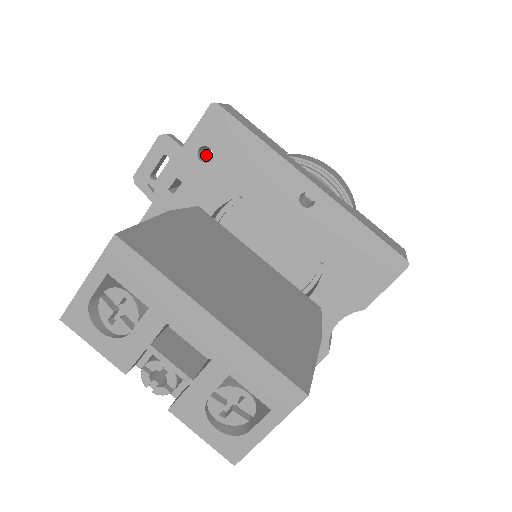
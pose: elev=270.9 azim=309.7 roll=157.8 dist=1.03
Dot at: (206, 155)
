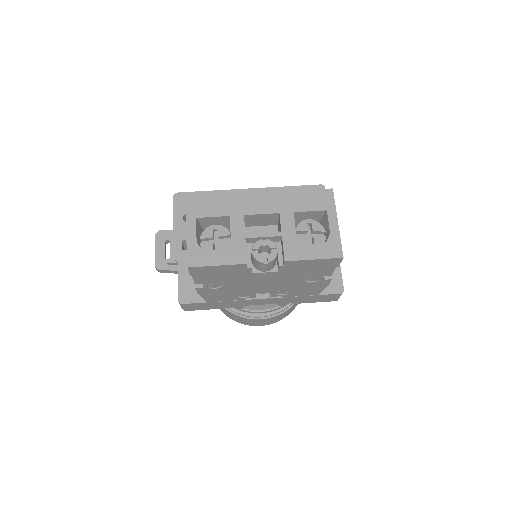
Dot at: occluded
